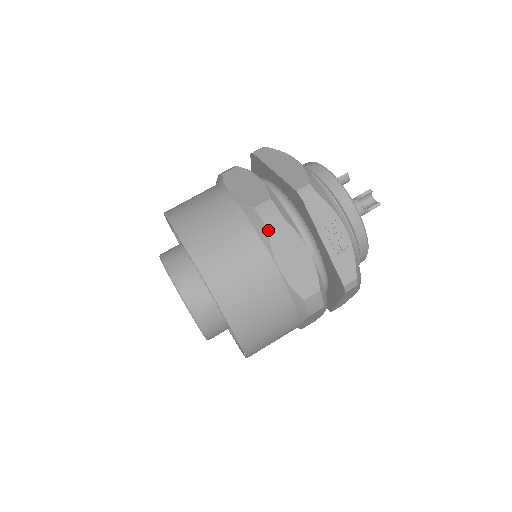
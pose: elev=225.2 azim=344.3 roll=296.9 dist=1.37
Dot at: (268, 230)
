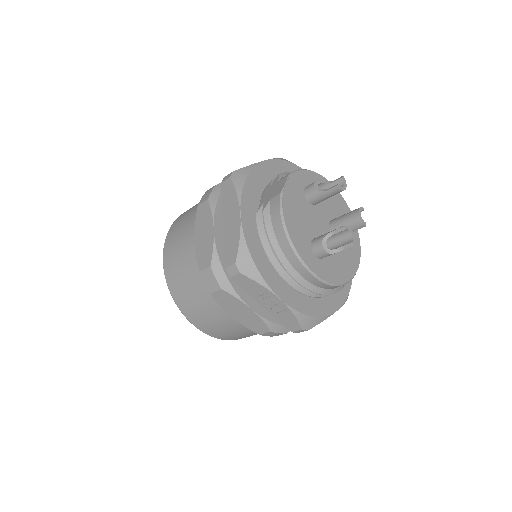
Dot at: occluded
